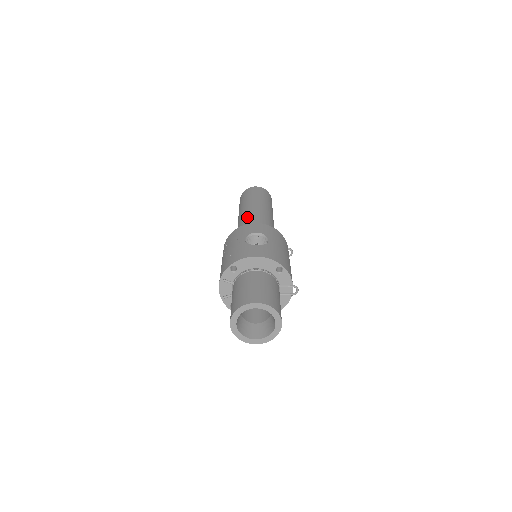
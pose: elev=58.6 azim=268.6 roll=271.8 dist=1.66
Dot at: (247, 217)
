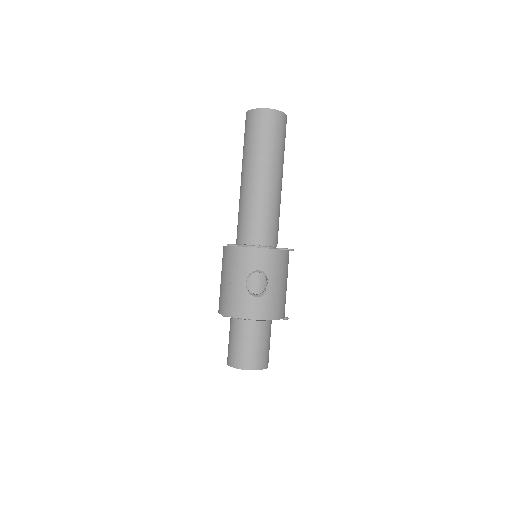
Dot at: (252, 200)
